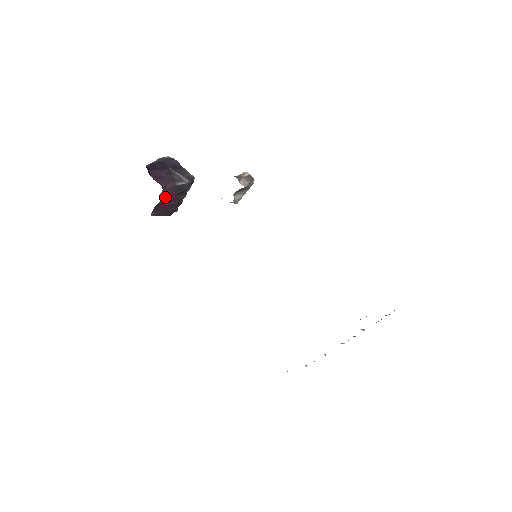
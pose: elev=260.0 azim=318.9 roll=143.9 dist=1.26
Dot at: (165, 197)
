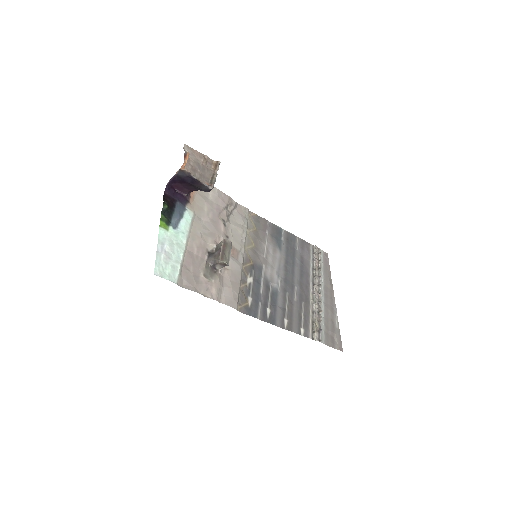
Dot at: occluded
